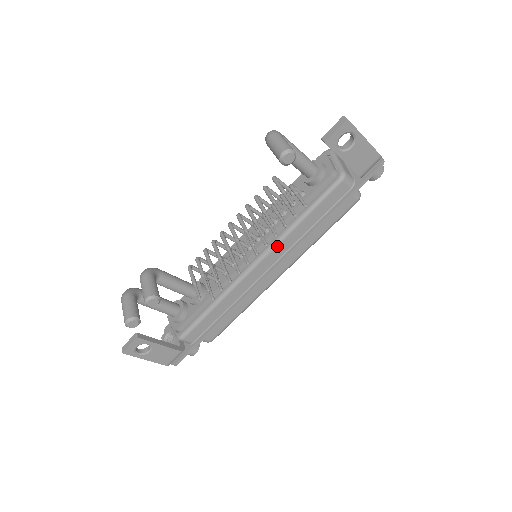
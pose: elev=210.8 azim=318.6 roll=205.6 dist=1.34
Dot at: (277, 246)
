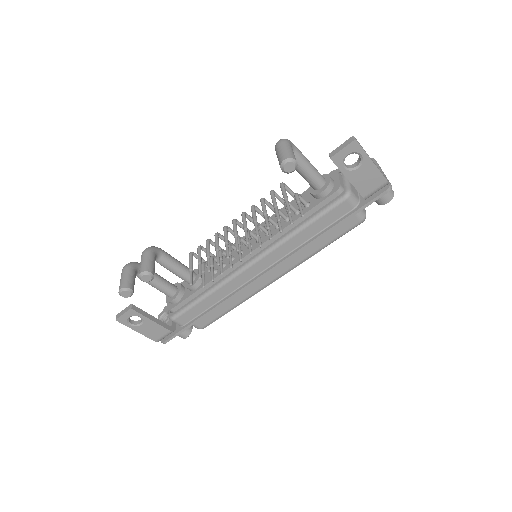
Dot at: (274, 250)
